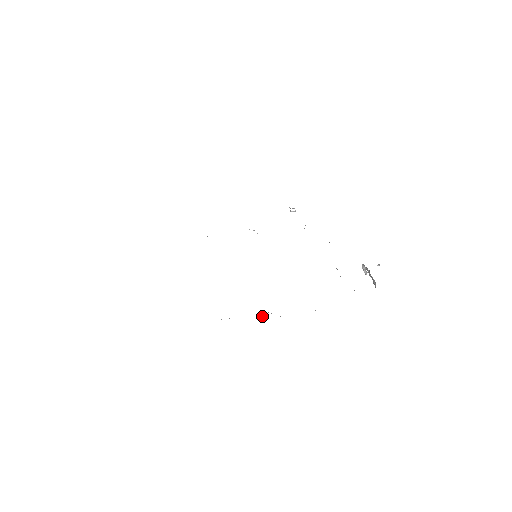
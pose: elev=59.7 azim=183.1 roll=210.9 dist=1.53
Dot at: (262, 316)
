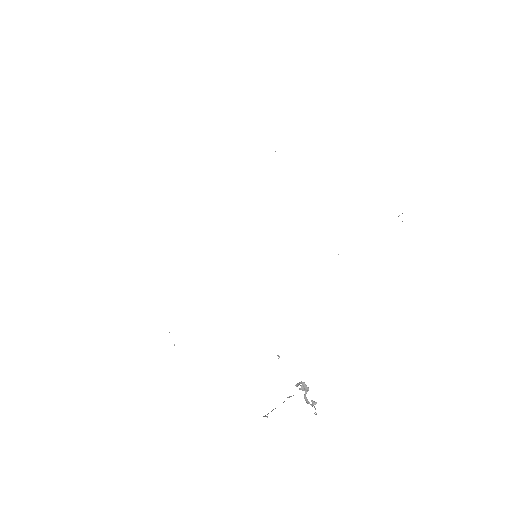
Dot at: occluded
